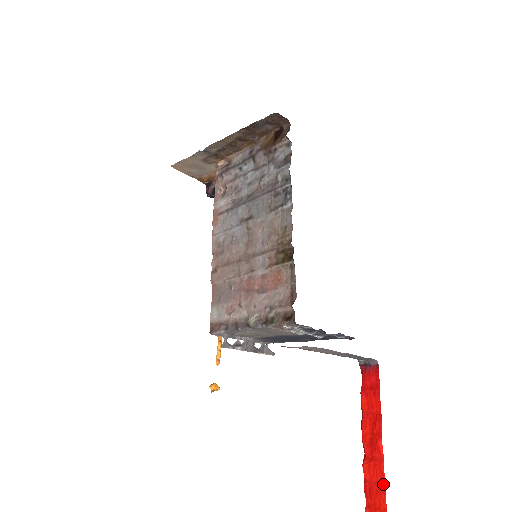
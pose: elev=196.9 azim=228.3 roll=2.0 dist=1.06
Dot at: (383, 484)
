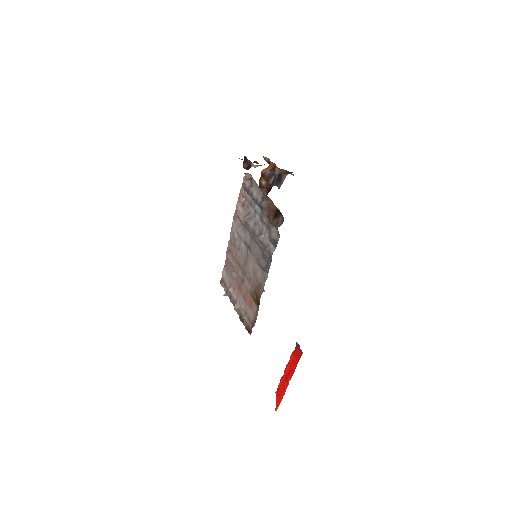
Dot at: (284, 394)
